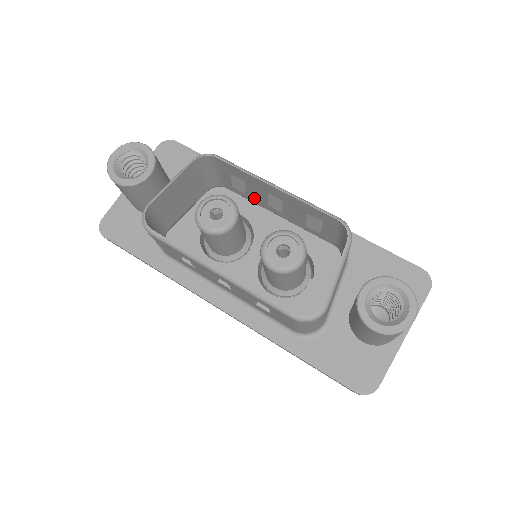
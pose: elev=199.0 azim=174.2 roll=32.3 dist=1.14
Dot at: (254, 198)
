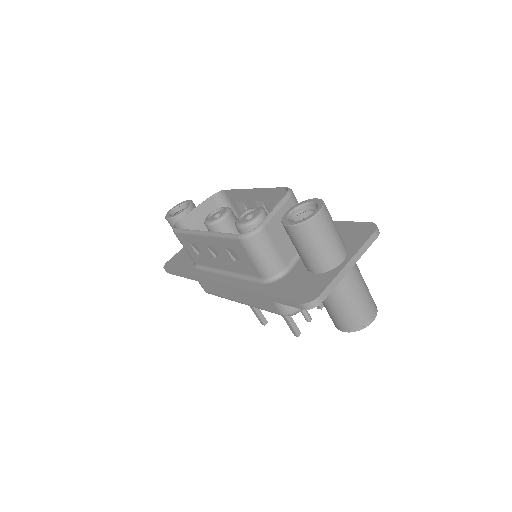
Dot at: occluded
